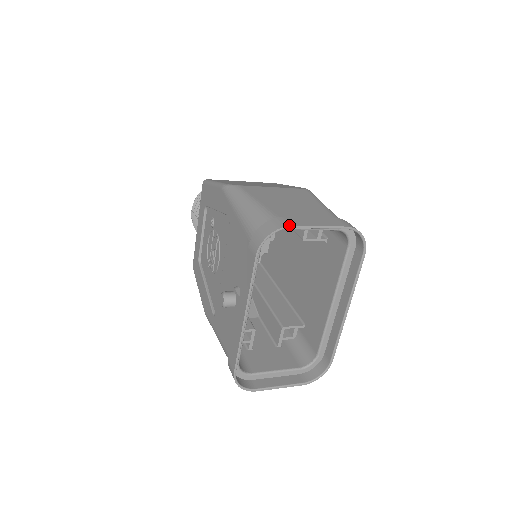
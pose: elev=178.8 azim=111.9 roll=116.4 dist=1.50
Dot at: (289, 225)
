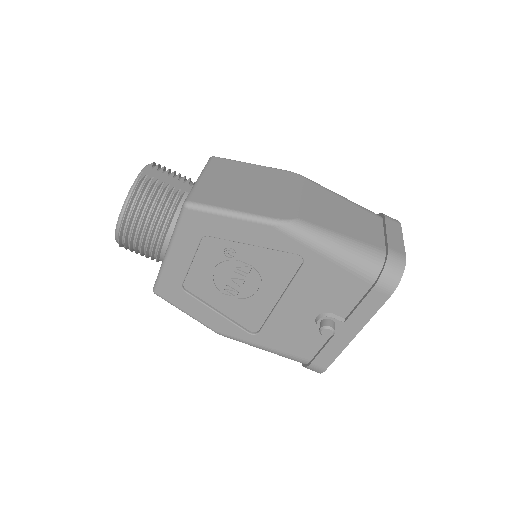
Dot at: occluded
